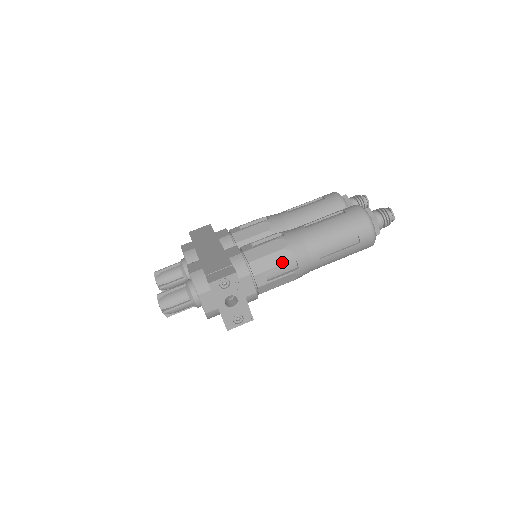
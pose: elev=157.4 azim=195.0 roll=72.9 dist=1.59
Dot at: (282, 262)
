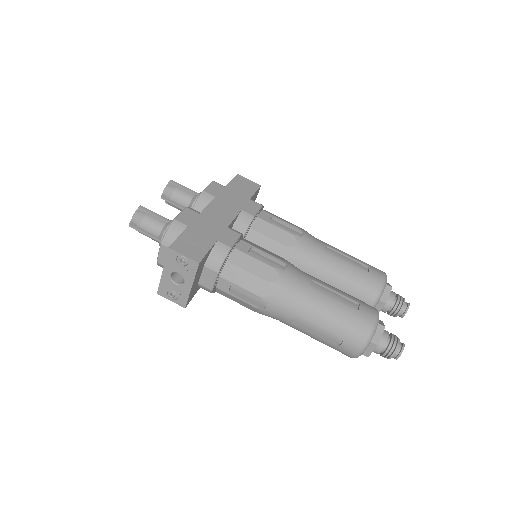
Dot at: (254, 291)
